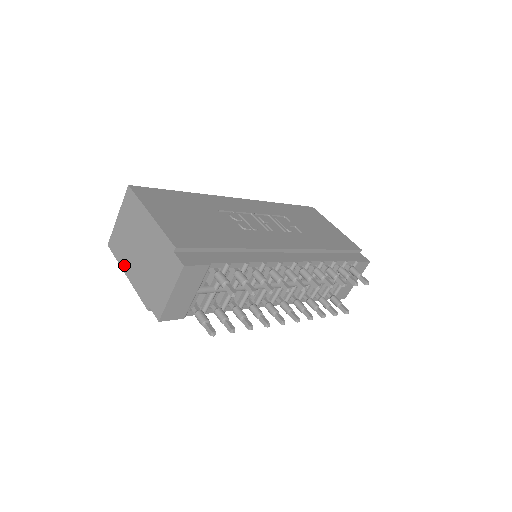
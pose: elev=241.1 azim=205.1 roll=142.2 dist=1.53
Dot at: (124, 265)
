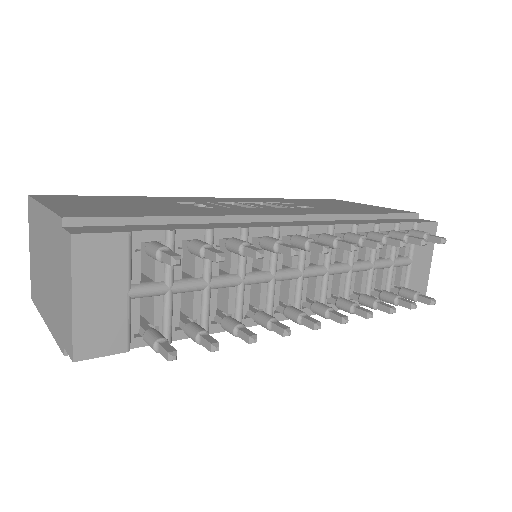
Dot at: (41, 309)
